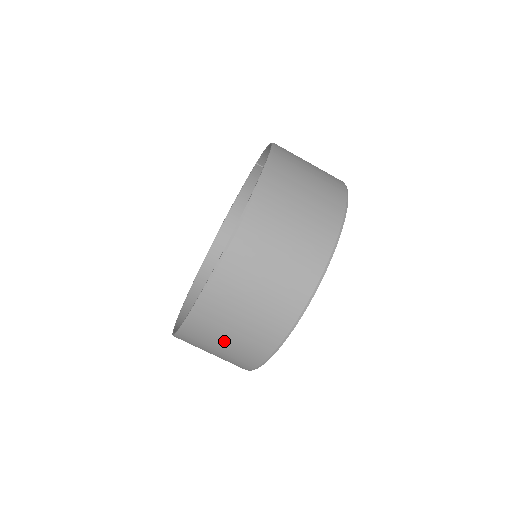
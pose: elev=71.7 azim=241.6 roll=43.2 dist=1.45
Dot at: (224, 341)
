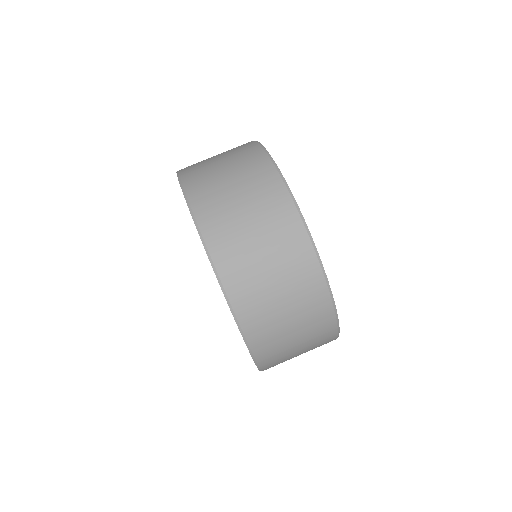
Dot at: (260, 252)
